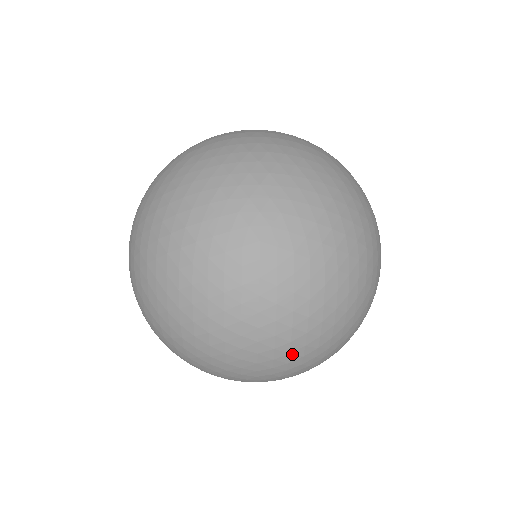
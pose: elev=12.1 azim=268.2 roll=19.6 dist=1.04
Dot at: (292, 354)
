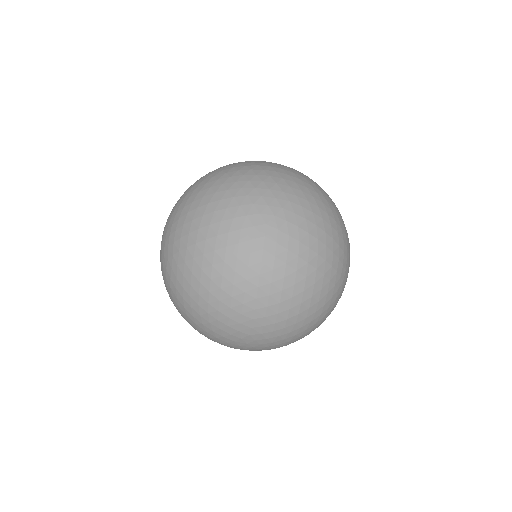
Dot at: (279, 315)
